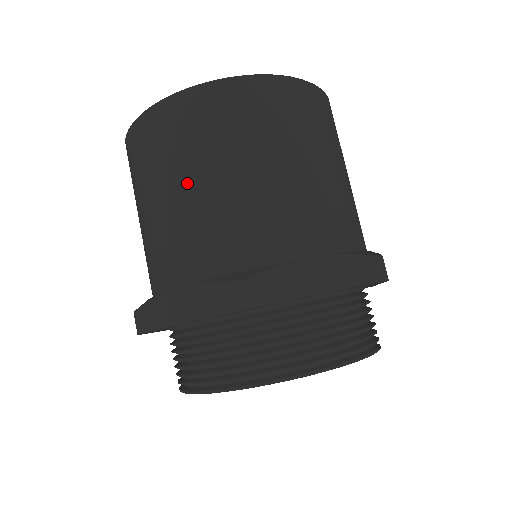
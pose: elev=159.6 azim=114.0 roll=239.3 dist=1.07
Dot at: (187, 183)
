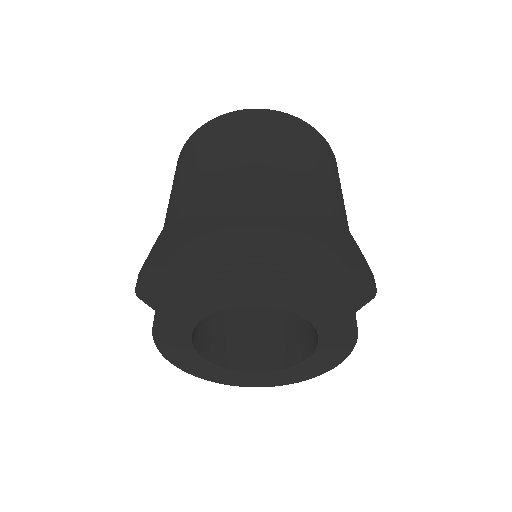
Dot at: (186, 172)
